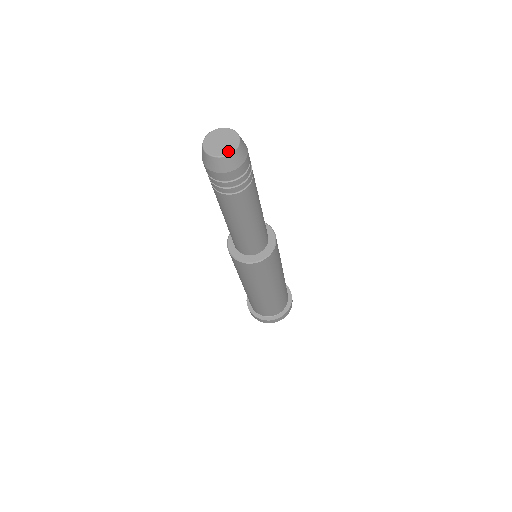
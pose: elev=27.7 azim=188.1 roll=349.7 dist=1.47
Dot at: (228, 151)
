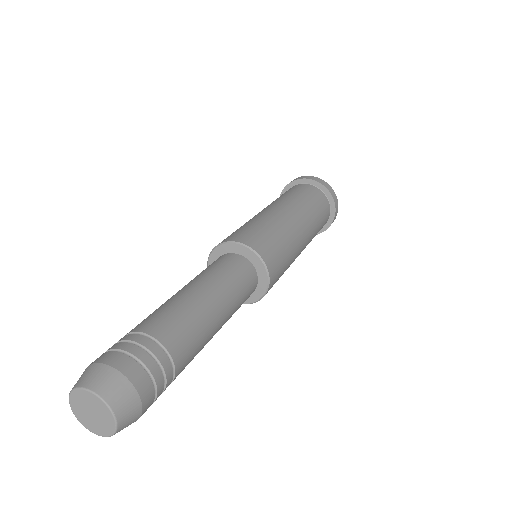
Dot at: (108, 431)
